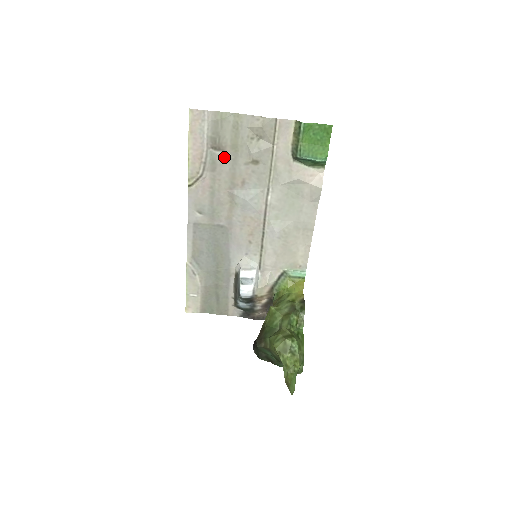
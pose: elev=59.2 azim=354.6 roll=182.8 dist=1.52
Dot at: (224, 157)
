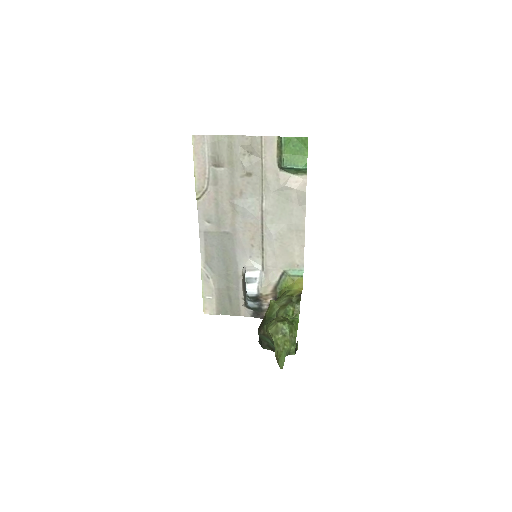
Dot at: (223, 172)
